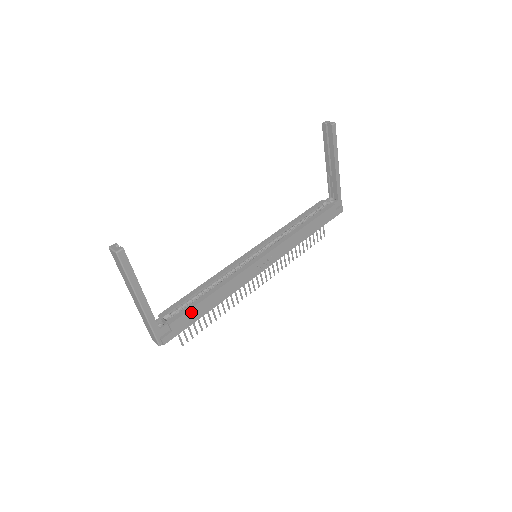
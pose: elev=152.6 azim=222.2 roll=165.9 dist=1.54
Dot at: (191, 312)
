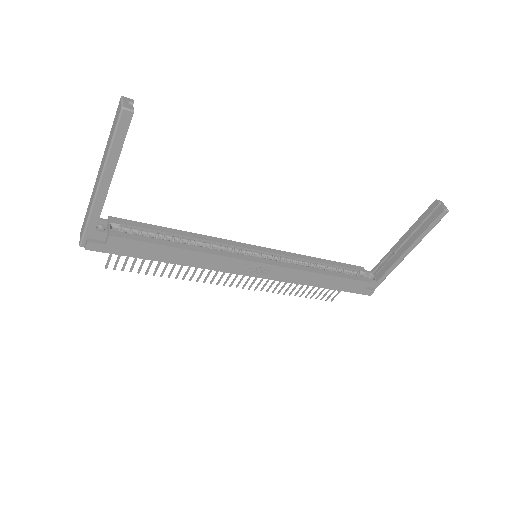
Dot at: (143, 245)
